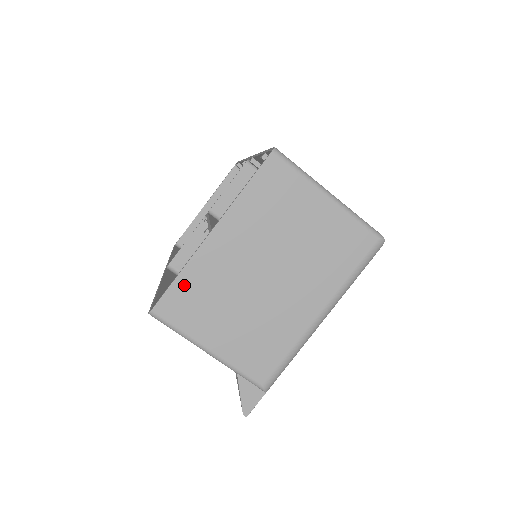
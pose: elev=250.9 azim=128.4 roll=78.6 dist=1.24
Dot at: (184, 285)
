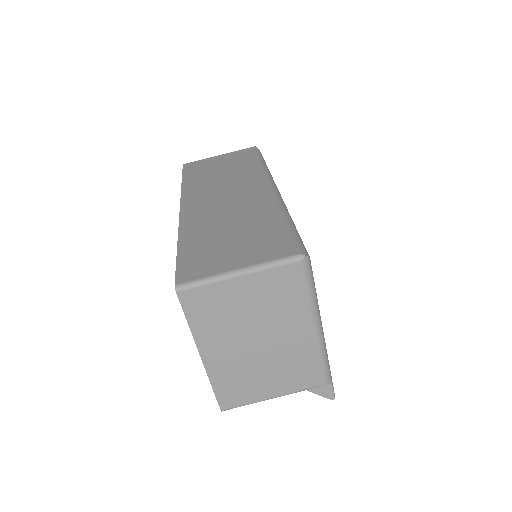
Dot at: (221, 388)
